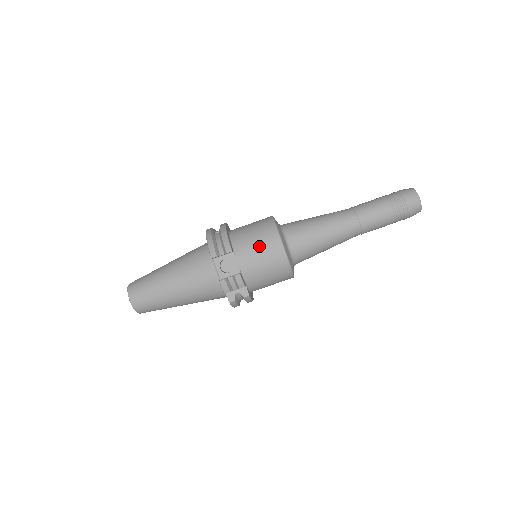
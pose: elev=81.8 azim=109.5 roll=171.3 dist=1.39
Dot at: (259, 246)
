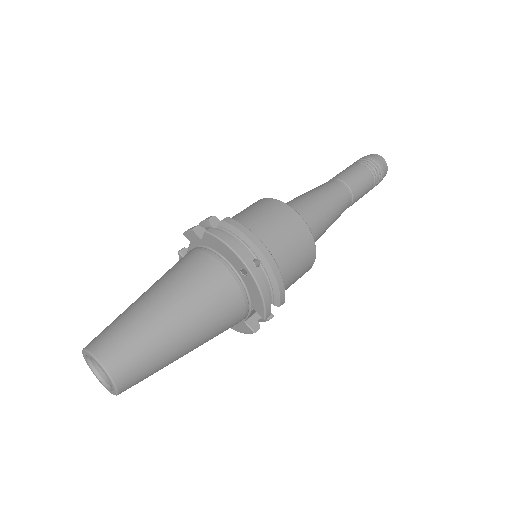
Dot at: occluded
